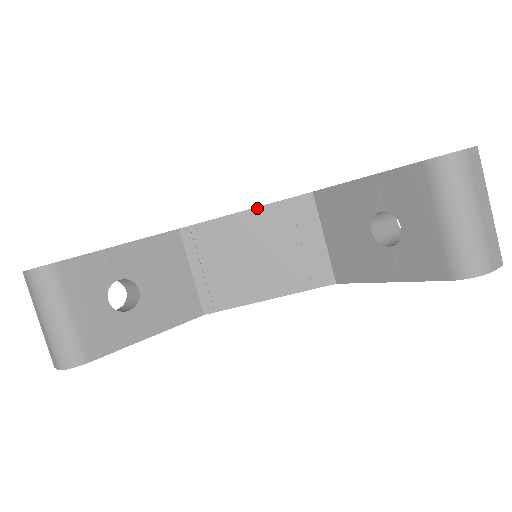
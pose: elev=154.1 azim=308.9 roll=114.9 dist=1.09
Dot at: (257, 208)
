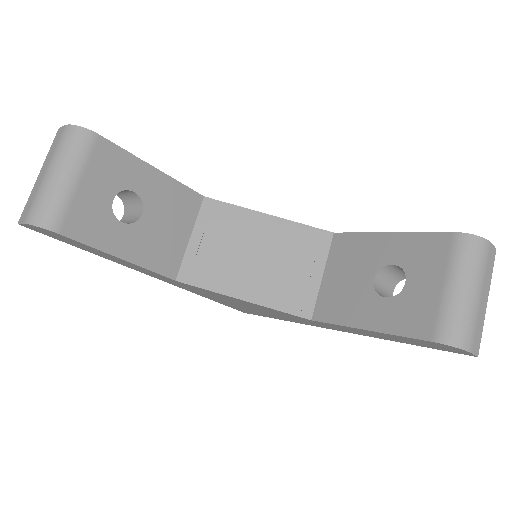
Dot at: (281, 219)
